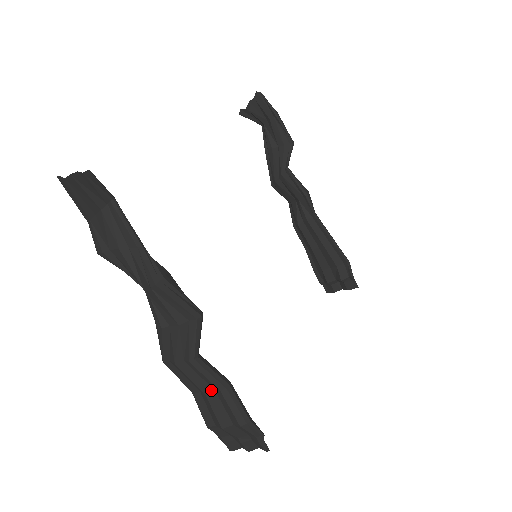
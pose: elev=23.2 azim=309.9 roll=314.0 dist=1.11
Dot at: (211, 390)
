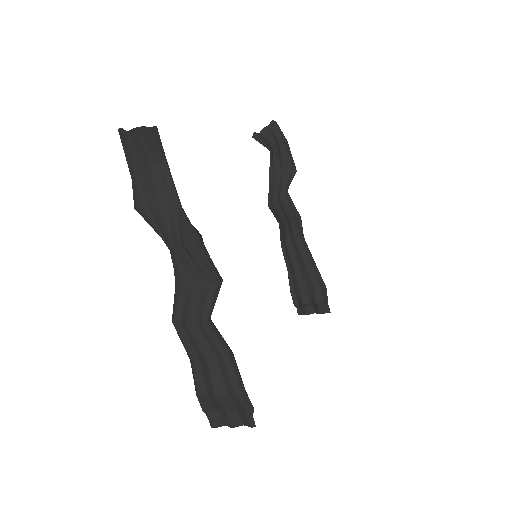
Dot at: (213, 357)
